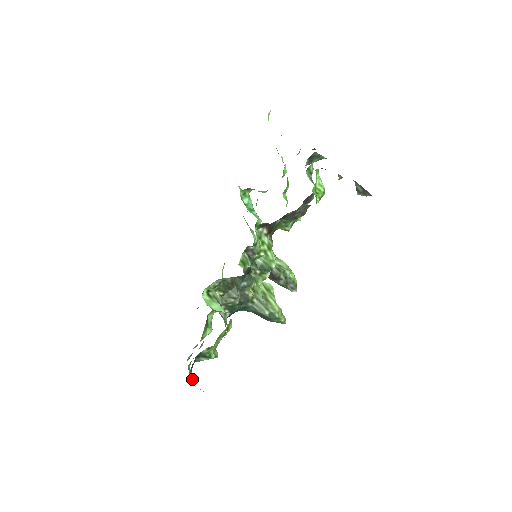
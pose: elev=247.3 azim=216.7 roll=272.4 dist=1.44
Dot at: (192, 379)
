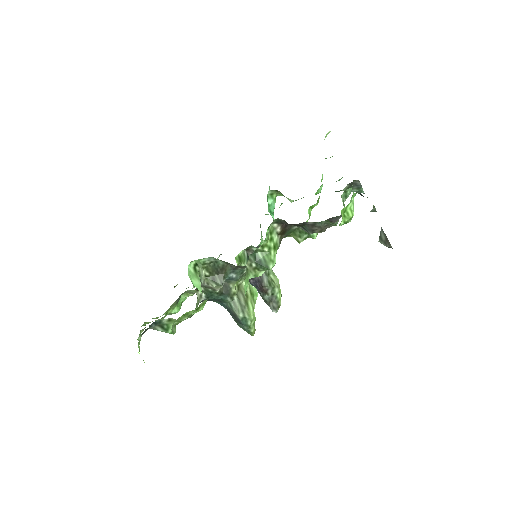
Dot at: (139, 344)
